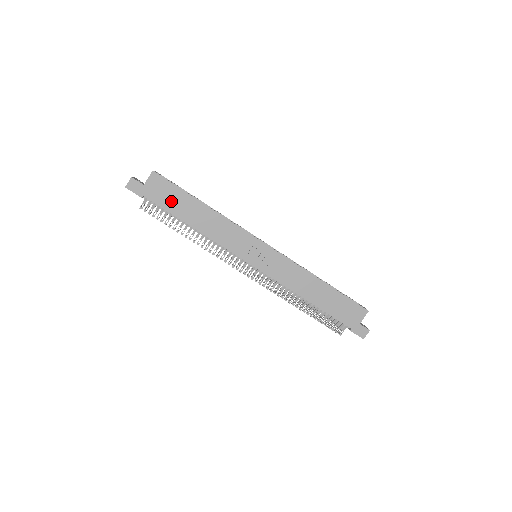
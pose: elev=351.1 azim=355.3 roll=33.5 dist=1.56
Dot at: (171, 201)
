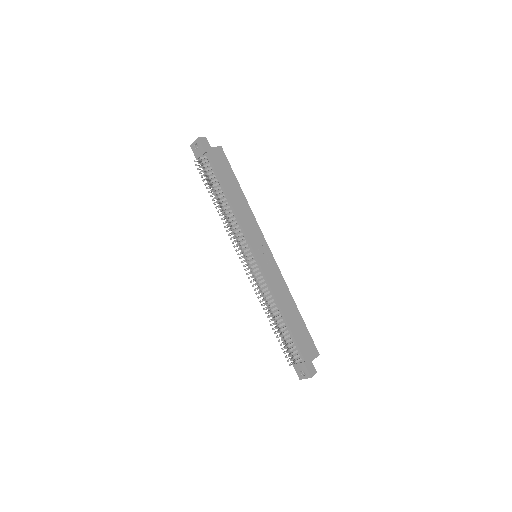
Dot at: (223, 171)
